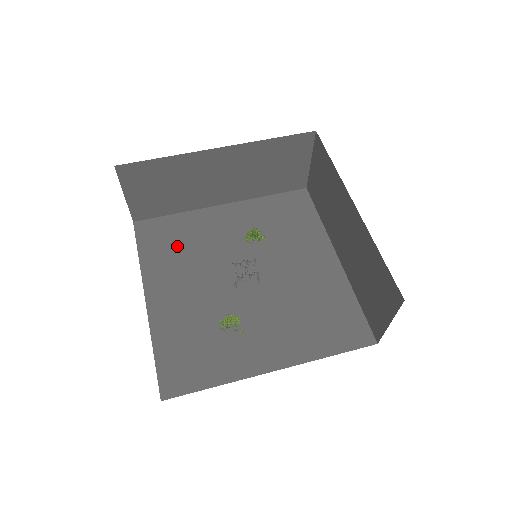
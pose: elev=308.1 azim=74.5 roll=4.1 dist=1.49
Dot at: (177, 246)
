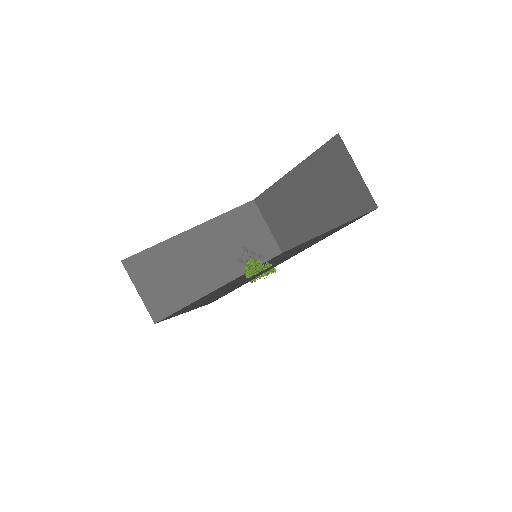
Dot at: occluded
